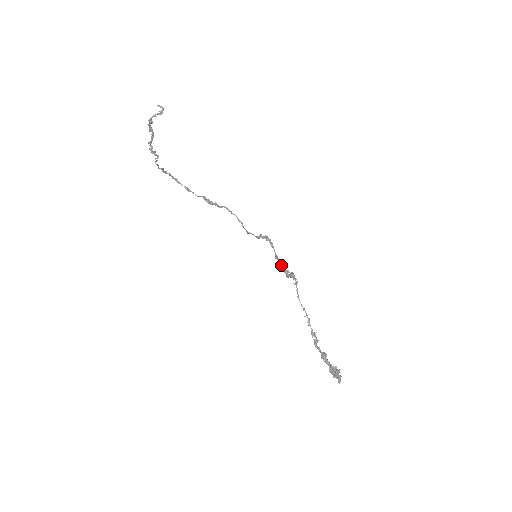
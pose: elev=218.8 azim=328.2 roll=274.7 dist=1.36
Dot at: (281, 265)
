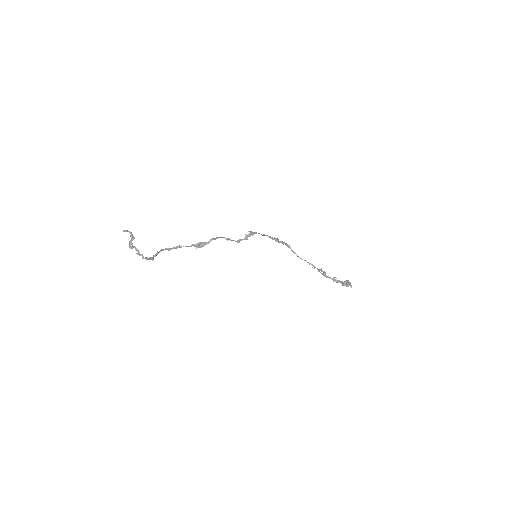
Dot at: (269, 236)
